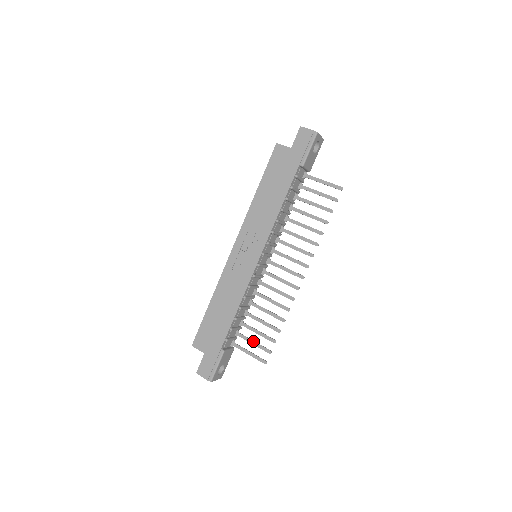
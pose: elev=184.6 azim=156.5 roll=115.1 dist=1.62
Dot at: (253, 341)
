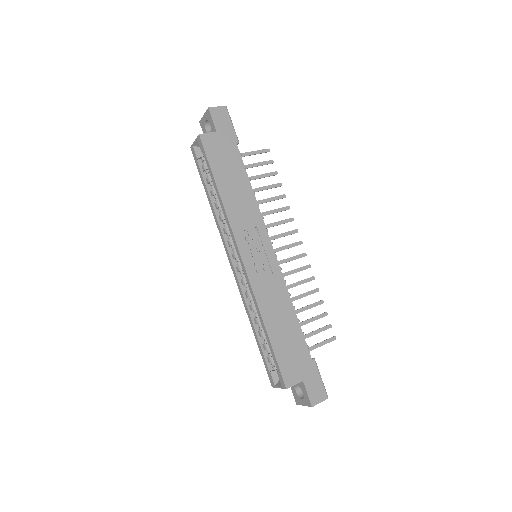
Dot at: (312, 332)
